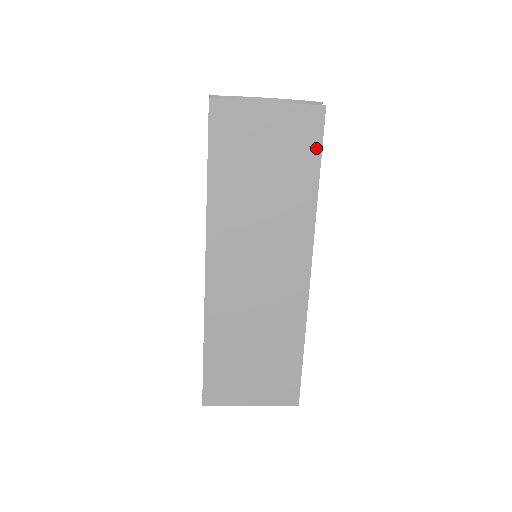
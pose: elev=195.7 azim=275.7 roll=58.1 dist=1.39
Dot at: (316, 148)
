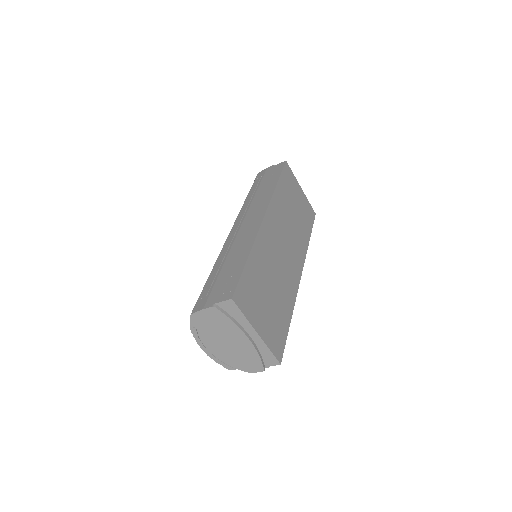
Dot at: (311, 224)
